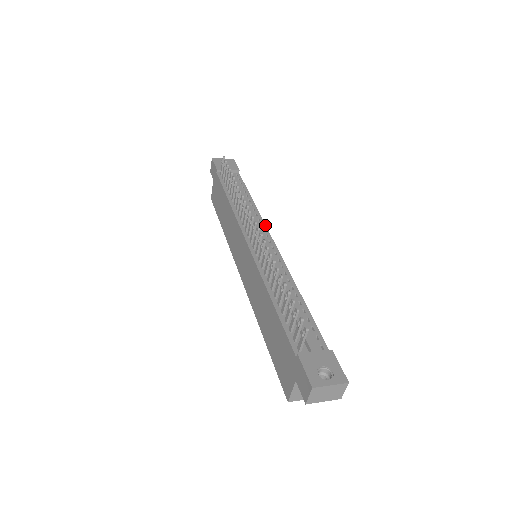
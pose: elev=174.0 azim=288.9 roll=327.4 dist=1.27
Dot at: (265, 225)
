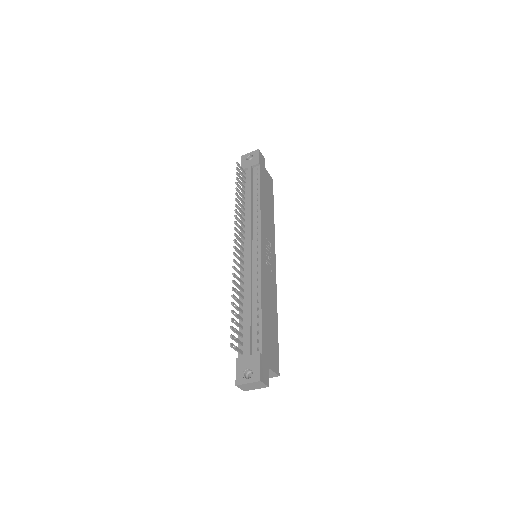
Dot at: (260, 227)
